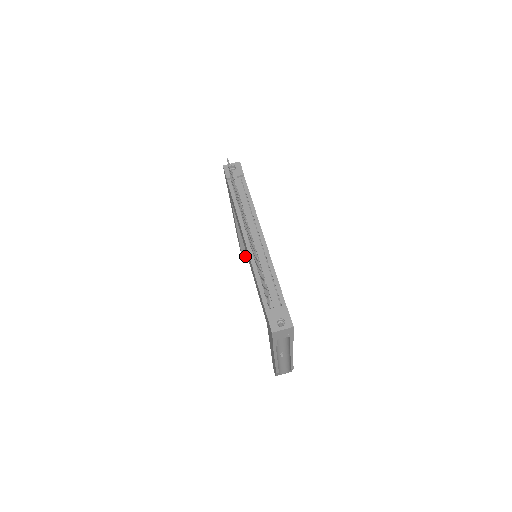
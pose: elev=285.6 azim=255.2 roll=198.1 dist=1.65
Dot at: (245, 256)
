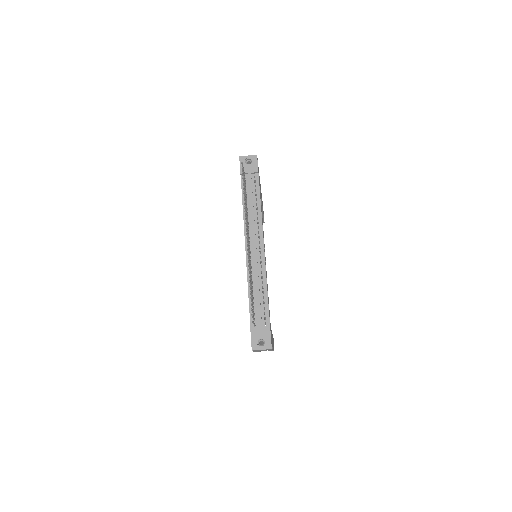
Dot at: occluded
